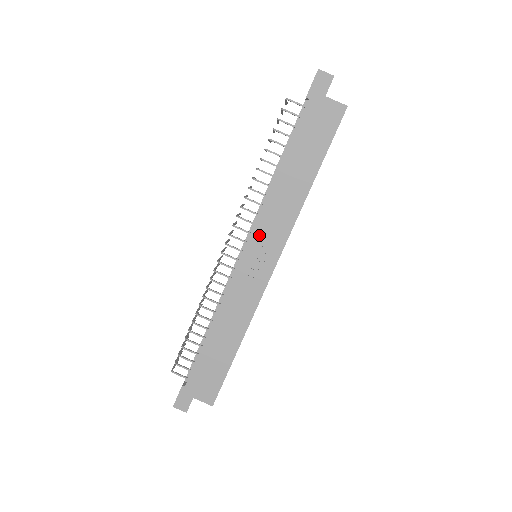
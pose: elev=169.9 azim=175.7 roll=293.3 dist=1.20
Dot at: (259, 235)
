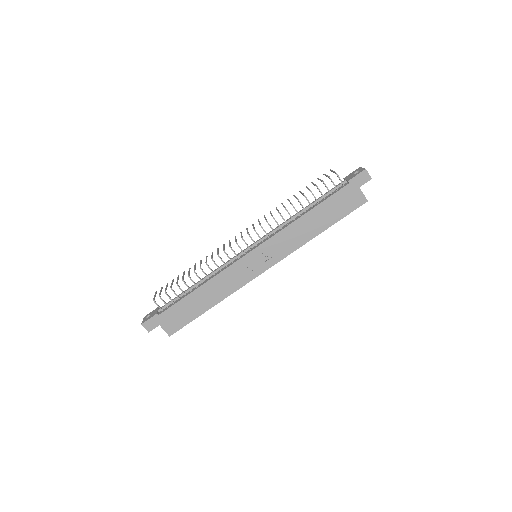
Dot at: (268, 246)
